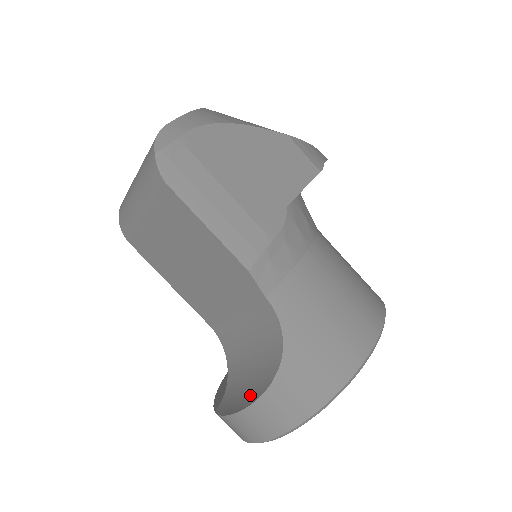
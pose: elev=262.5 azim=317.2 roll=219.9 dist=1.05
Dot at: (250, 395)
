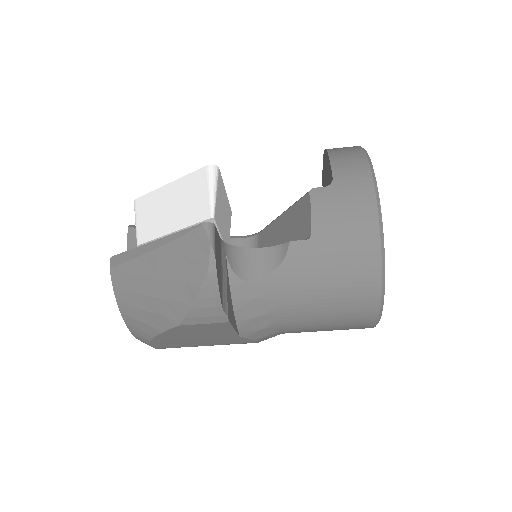
Dot at: occluded
